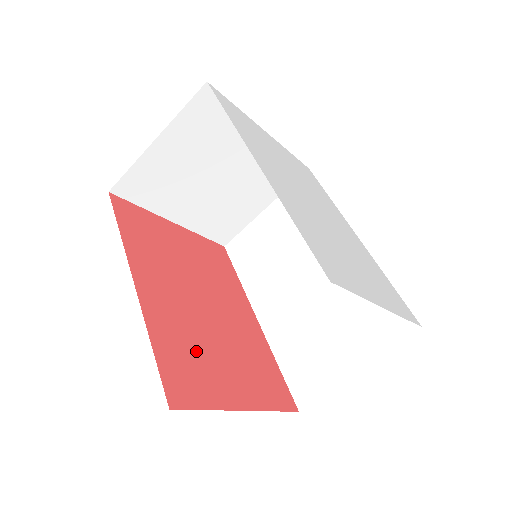
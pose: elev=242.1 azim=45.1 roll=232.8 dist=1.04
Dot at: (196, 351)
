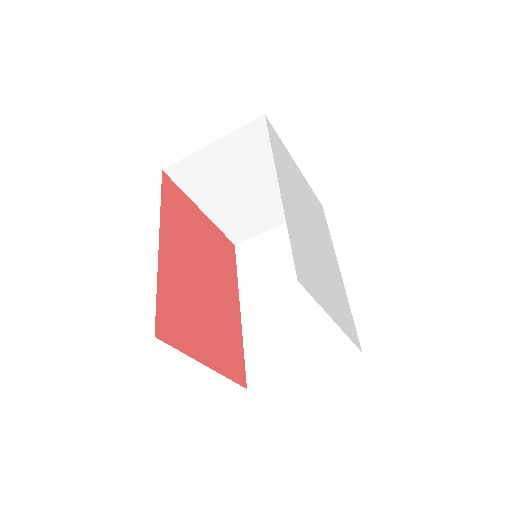
Dot at: (186, 309)
